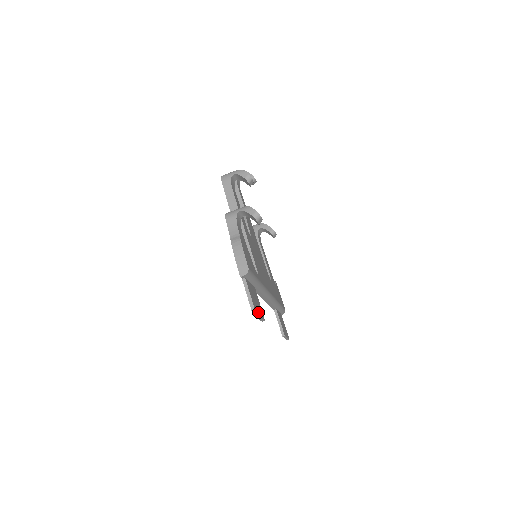
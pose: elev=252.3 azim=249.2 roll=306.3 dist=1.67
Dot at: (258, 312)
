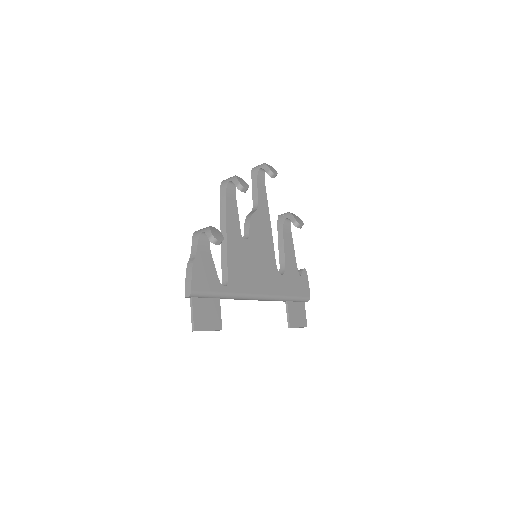
Dot at: (204, 326)
